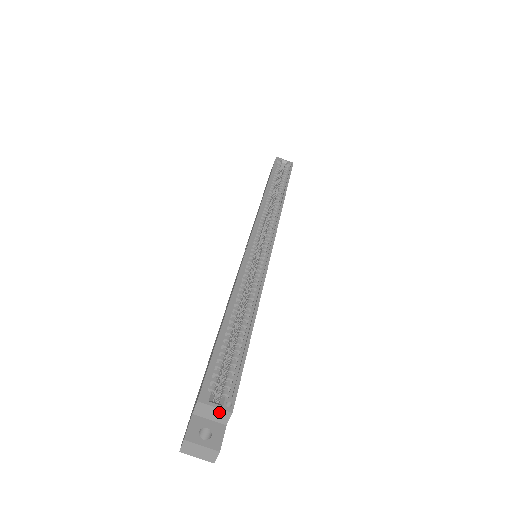
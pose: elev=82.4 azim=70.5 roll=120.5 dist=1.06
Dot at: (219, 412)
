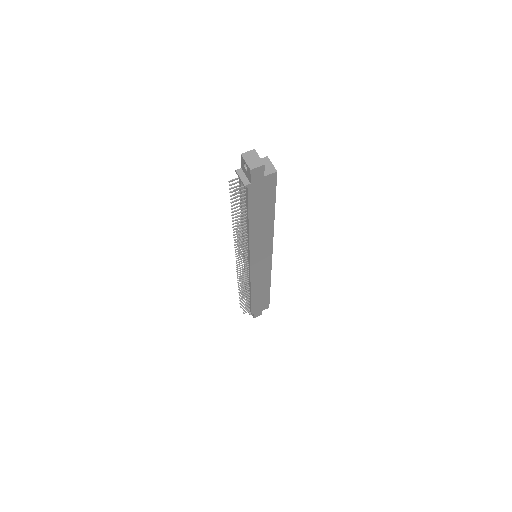
Dot at: (271, 167)
